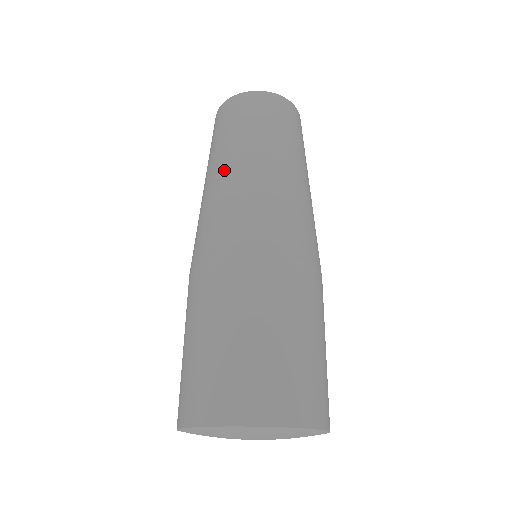
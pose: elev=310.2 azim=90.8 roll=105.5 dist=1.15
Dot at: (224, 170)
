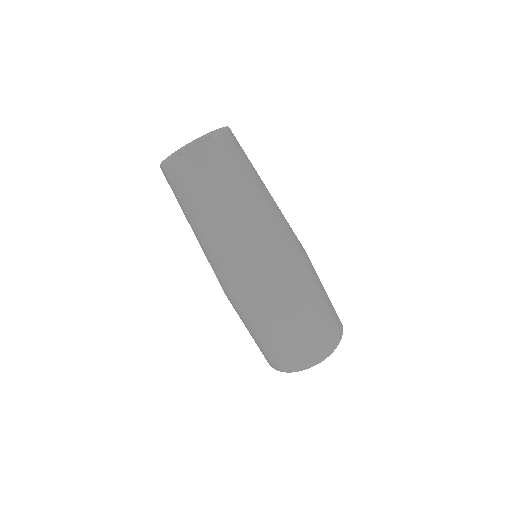
Dot at: (226, 234)
